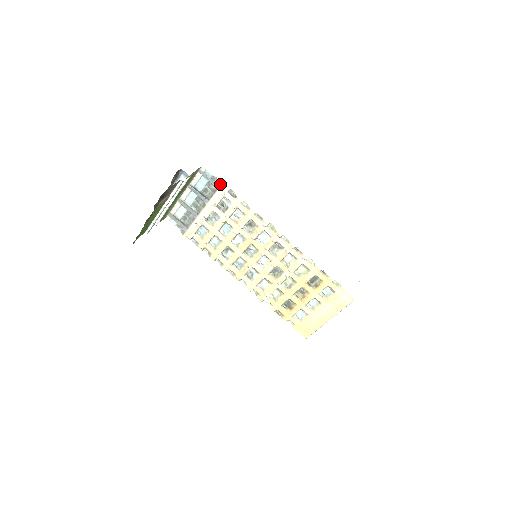
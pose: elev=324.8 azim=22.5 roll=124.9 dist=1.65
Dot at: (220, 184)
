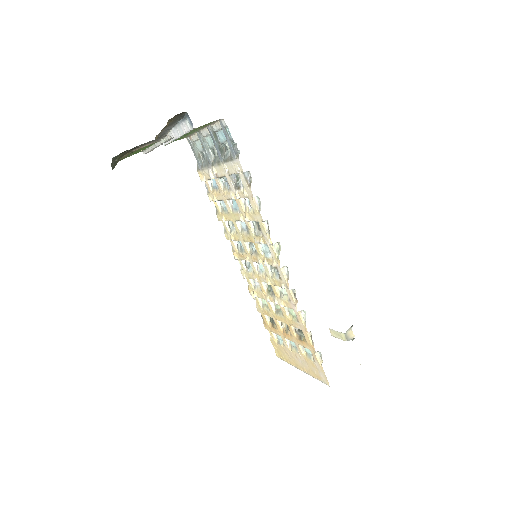
Dot at: (238, 156)
